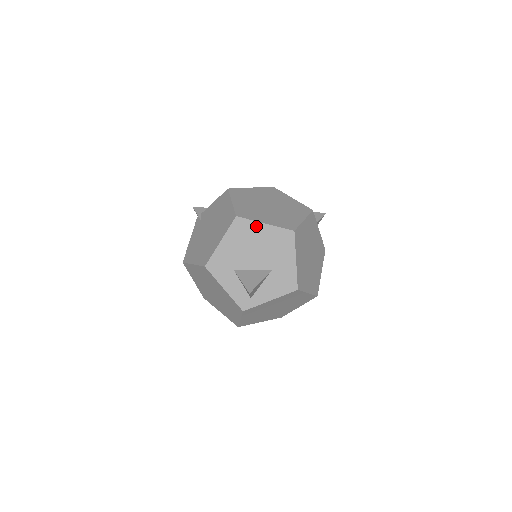
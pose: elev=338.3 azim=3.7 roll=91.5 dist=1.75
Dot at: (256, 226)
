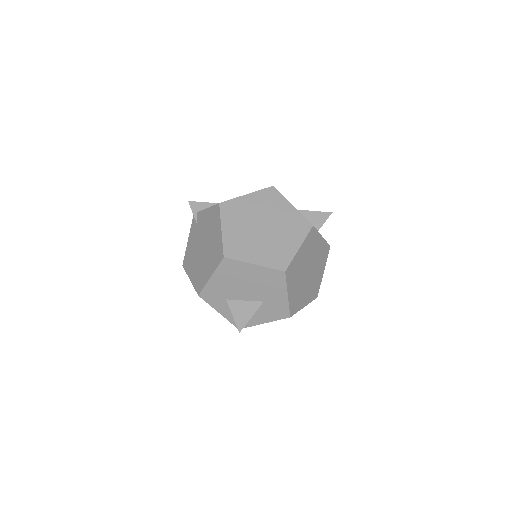
Dot at: (245, 266)
